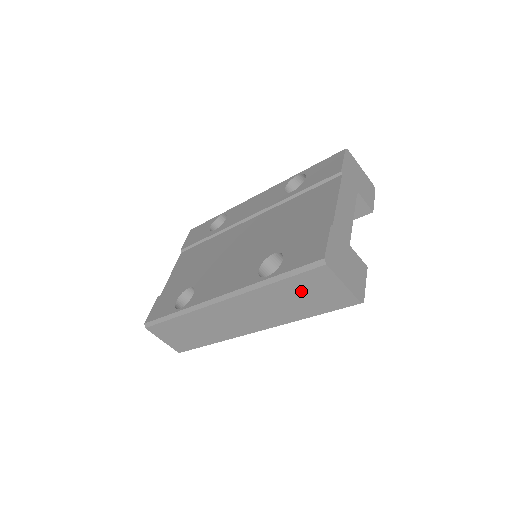
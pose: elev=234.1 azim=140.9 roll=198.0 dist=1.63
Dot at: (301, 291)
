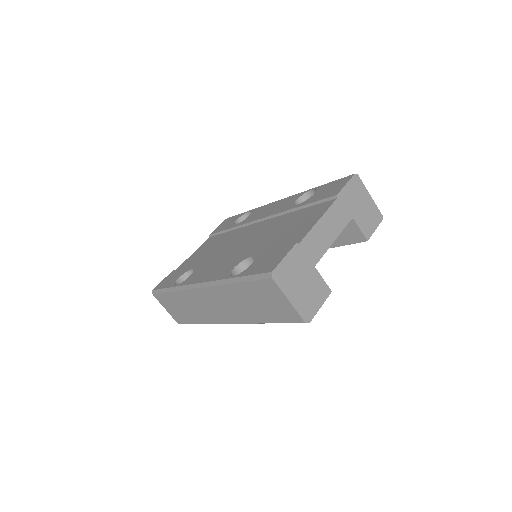
Dot at: (257, 297)
